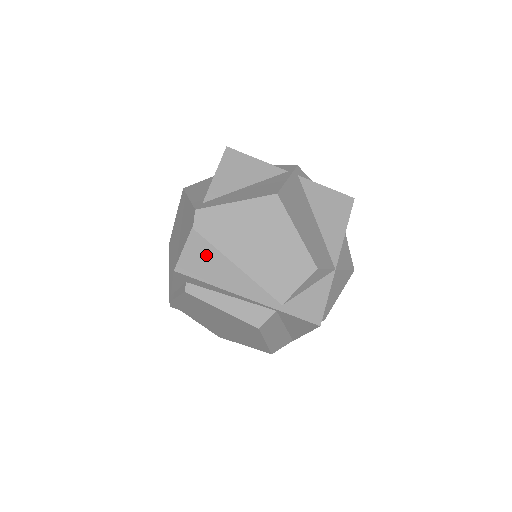
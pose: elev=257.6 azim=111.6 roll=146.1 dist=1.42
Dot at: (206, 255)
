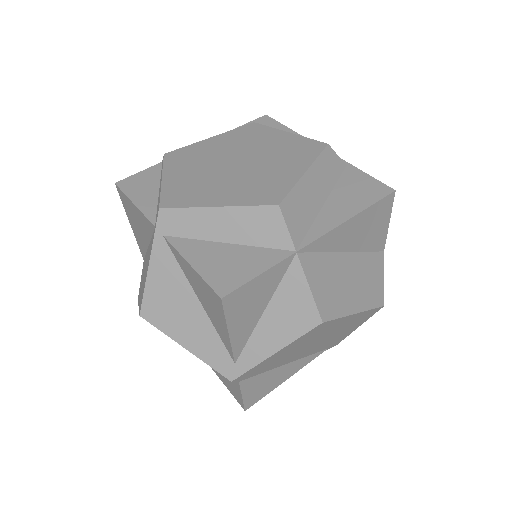
Dot at: occluded
